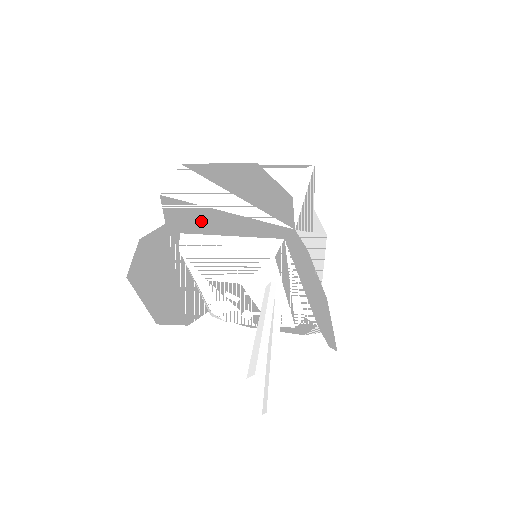
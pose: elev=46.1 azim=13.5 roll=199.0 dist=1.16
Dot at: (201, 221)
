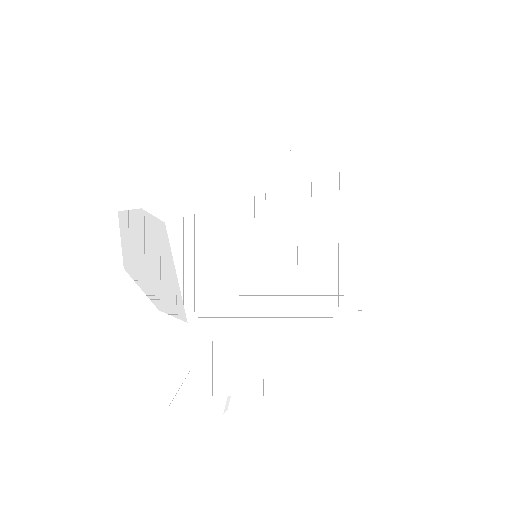
Dot at: (167, 247)
